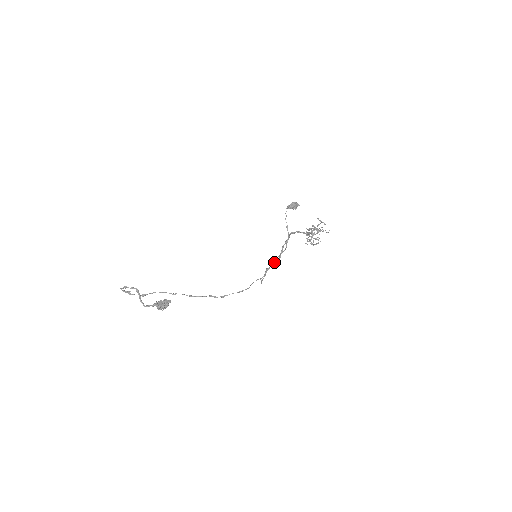
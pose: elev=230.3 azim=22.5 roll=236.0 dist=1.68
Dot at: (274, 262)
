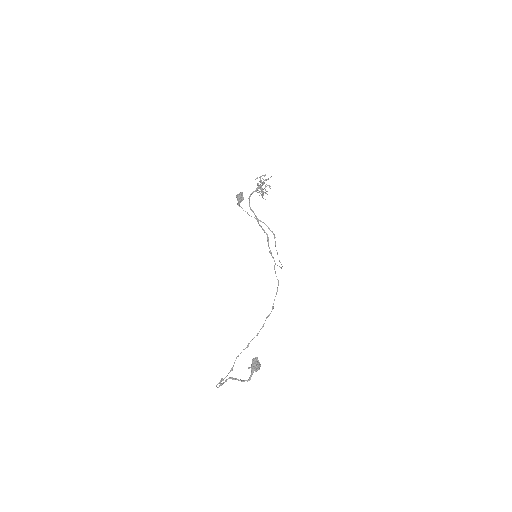
Dot at: (268, 243)
